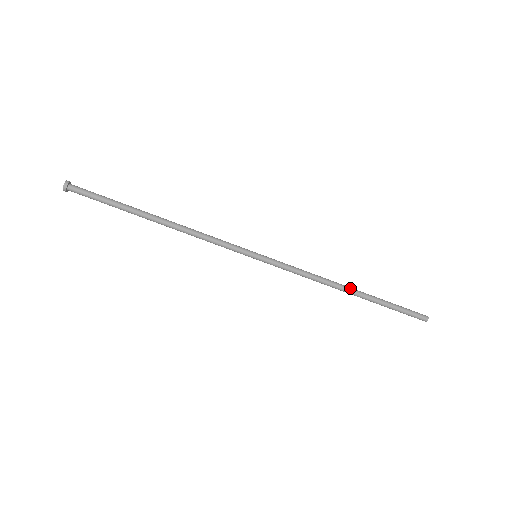
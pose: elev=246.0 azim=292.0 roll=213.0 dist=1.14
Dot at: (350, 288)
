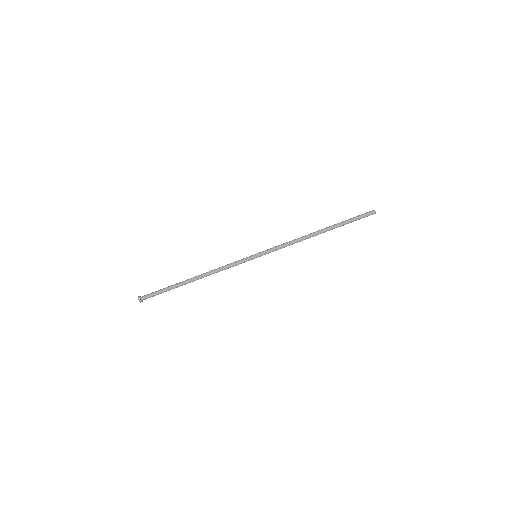
Dot at: (318, 231)
